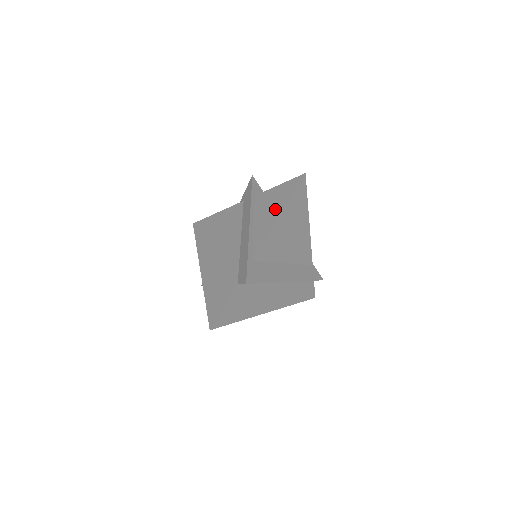
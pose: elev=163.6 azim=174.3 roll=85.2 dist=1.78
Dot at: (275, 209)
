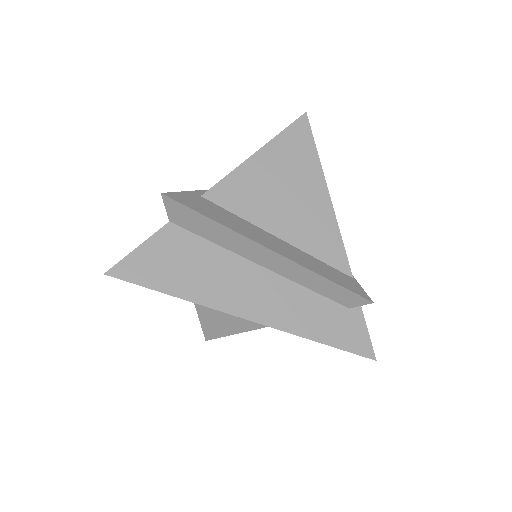
Dot at: occluded
